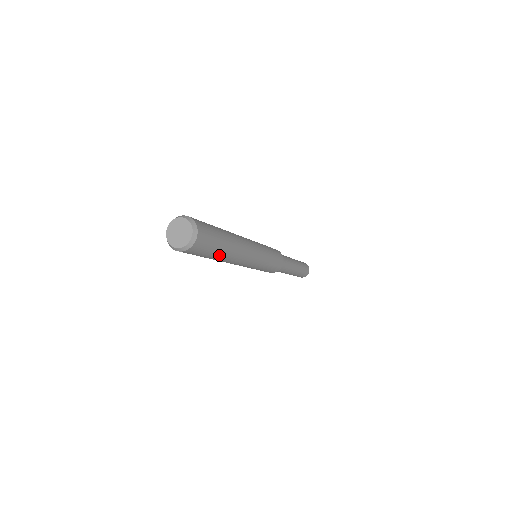
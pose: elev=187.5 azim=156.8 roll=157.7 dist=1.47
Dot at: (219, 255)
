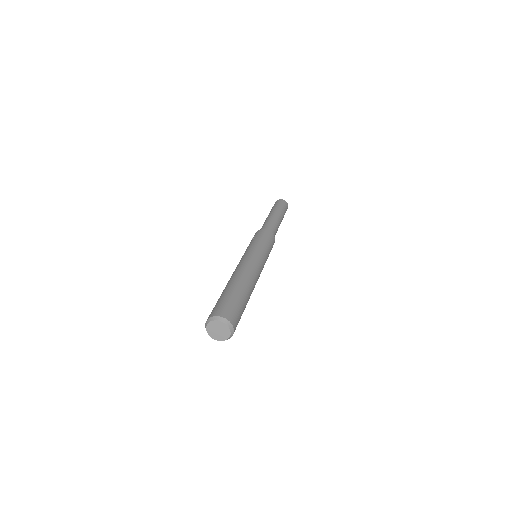
Dot at: occluded
